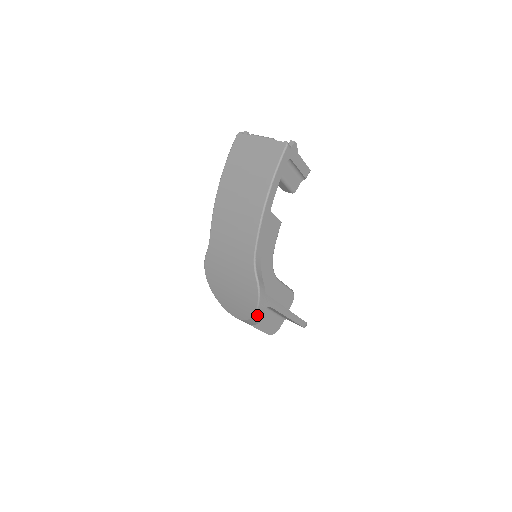
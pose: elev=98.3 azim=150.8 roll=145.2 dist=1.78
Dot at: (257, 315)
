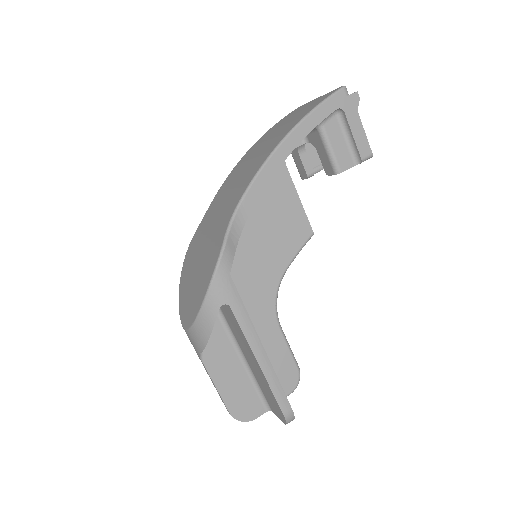
Dot at: (205, 312)
